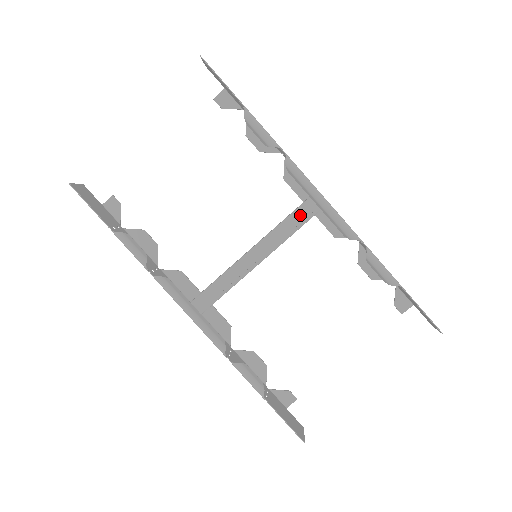
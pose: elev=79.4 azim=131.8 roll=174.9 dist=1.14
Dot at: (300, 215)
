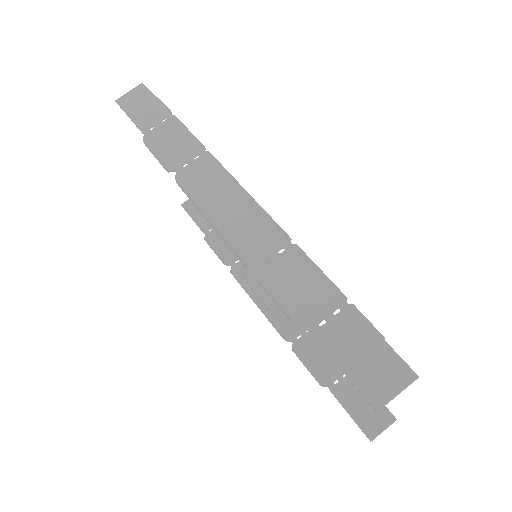
Dot at: occluded
